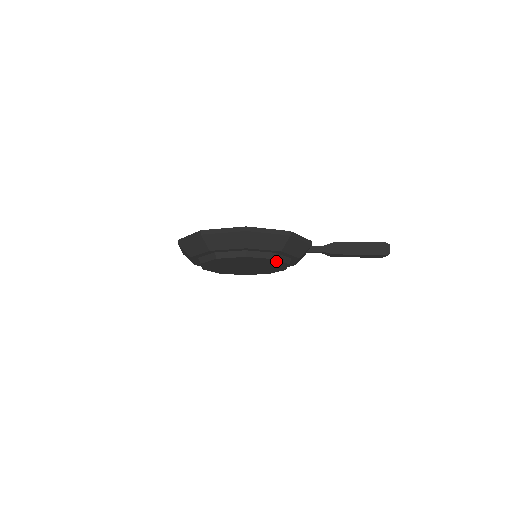
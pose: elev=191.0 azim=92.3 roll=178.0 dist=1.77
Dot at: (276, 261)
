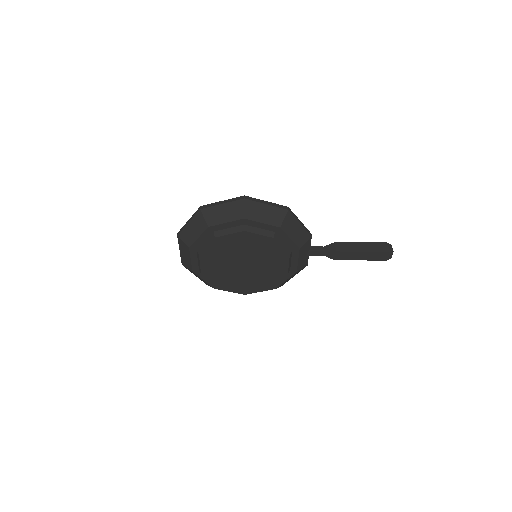
Dot at: (276, 245)
